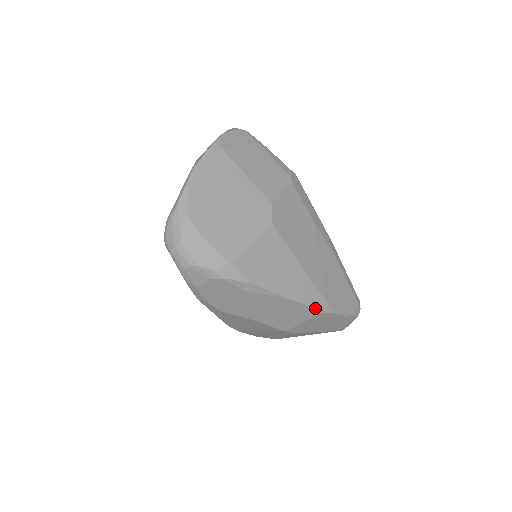
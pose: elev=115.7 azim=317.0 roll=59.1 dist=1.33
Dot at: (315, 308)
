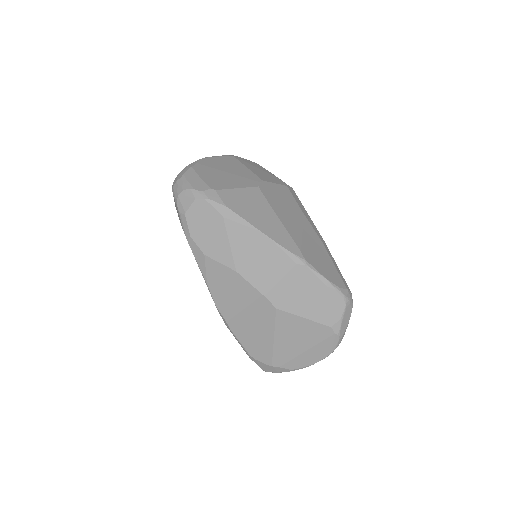
Dot at: (289, 254)
